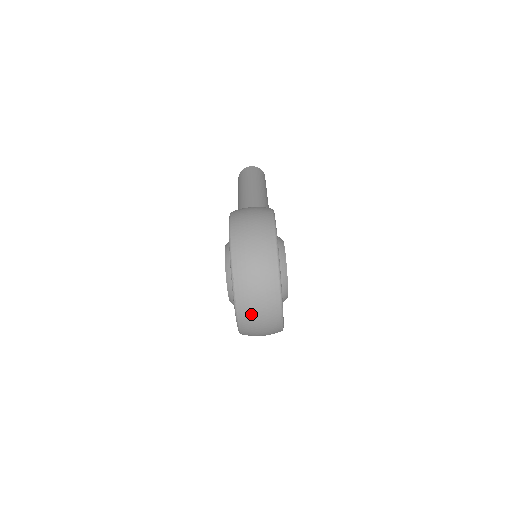
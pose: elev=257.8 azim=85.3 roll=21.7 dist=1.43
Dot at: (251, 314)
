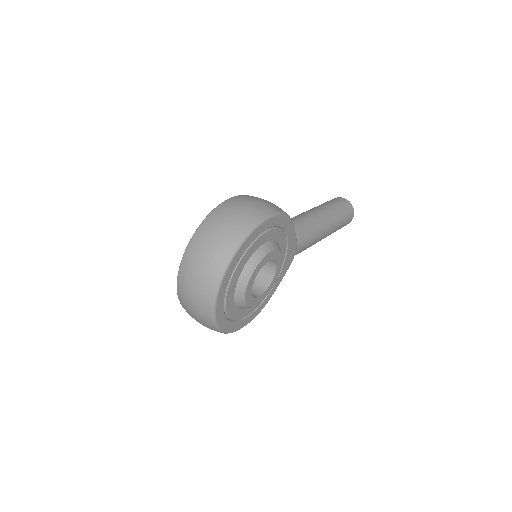
Dot at: (187, 285)
